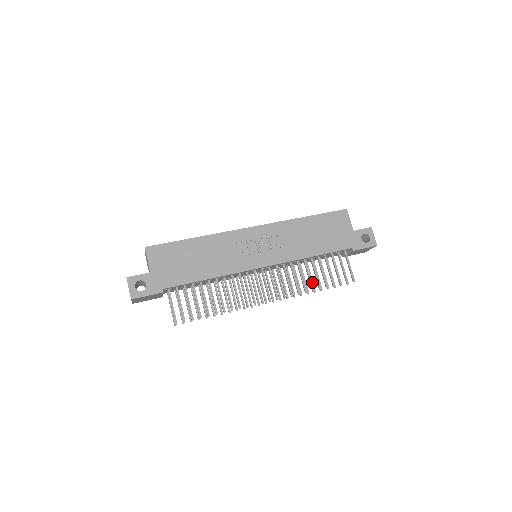
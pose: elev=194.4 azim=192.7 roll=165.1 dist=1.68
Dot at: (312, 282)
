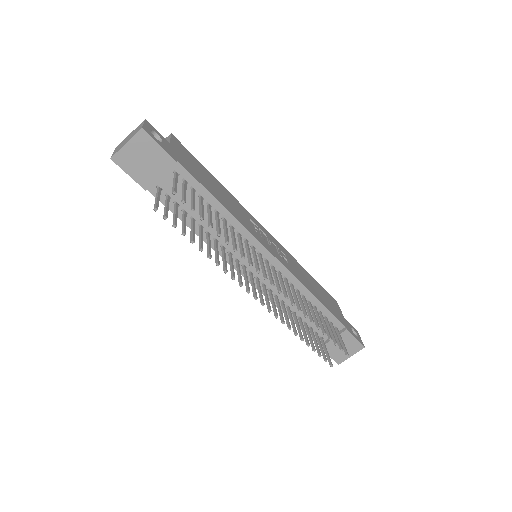
Dot at: (300, 330)
